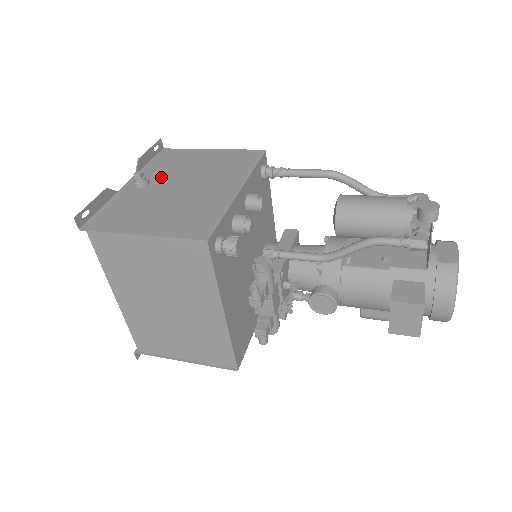
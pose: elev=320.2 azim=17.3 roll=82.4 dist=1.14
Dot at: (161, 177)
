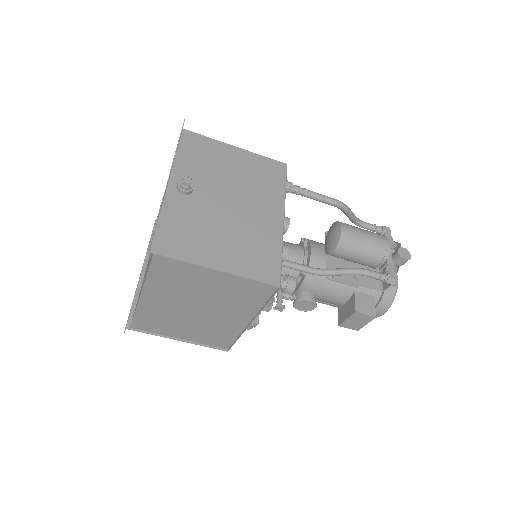
Dot at: (201, 182)
